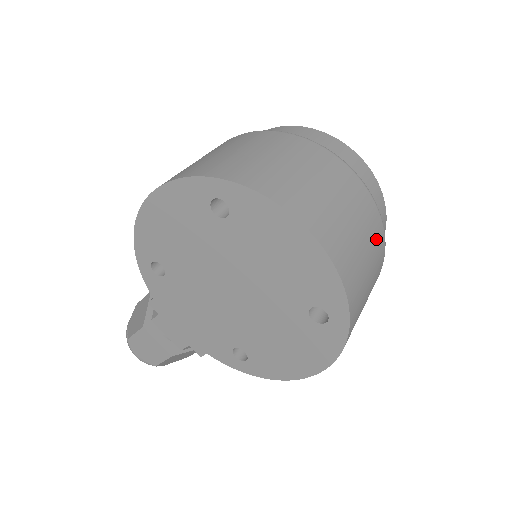
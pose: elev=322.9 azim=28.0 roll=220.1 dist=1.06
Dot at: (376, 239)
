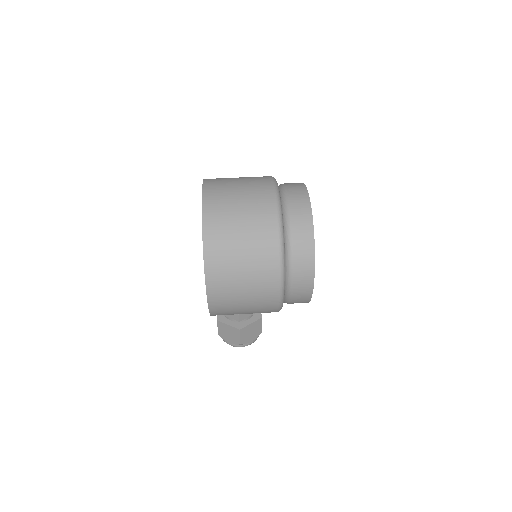
Dot at: (261, 222)
